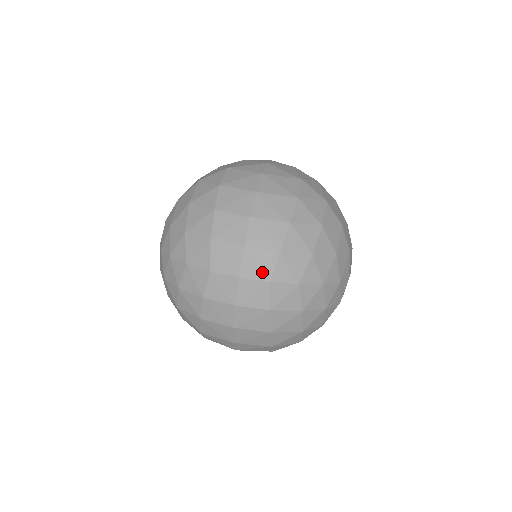
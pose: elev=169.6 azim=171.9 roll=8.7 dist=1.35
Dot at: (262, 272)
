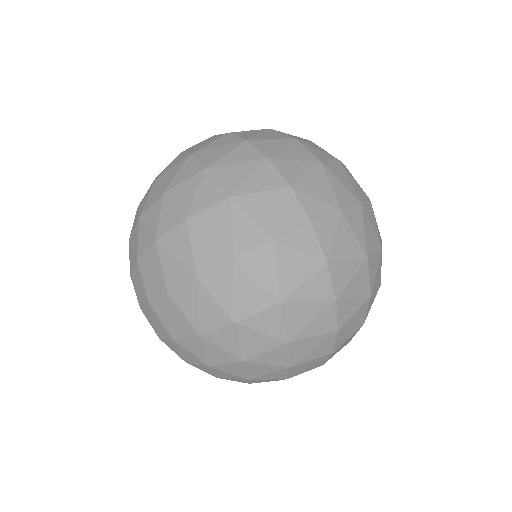
Dot at: (156, 328)
